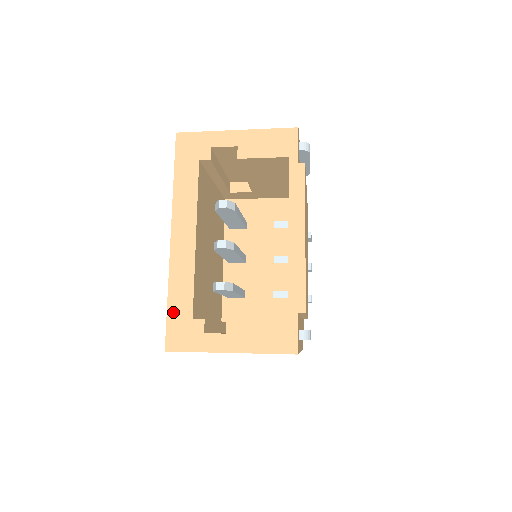
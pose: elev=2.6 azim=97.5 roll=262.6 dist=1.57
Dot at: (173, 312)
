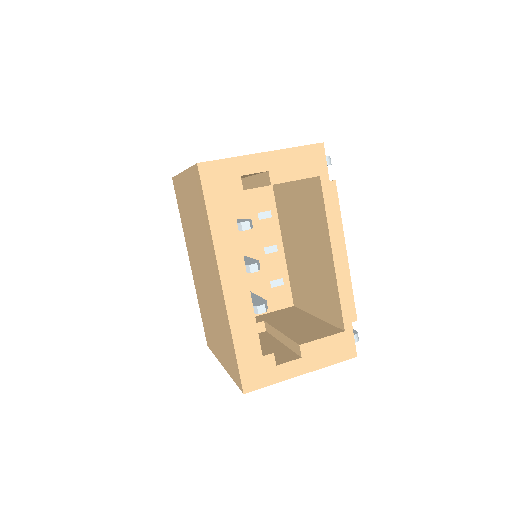
Dot at: (242, 356)
